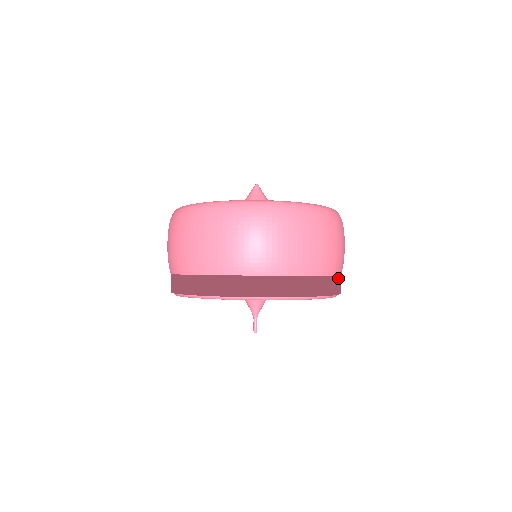
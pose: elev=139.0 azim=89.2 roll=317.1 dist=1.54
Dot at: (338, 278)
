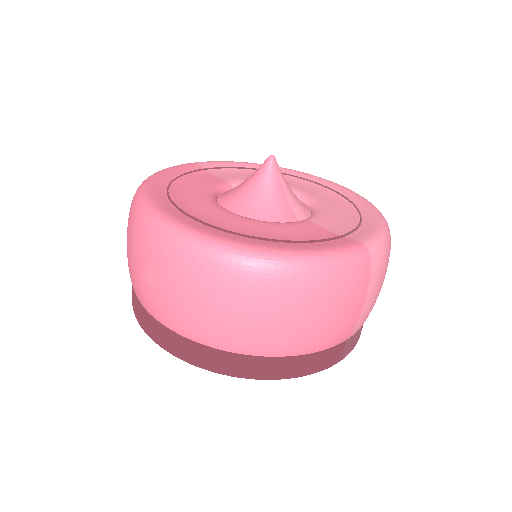
Dot at: (304, 357)
